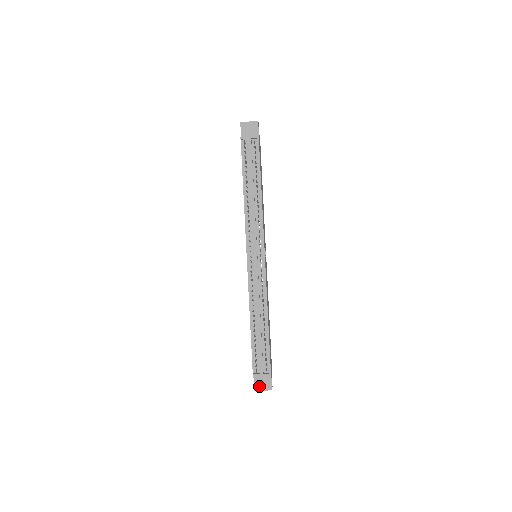
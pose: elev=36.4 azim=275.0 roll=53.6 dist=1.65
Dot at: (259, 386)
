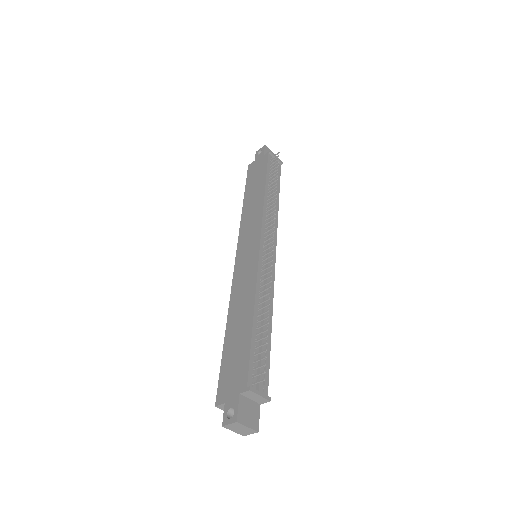
Dot at: (244, 417)
